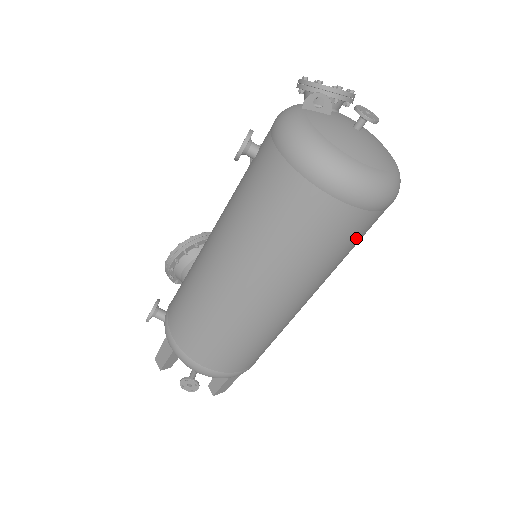
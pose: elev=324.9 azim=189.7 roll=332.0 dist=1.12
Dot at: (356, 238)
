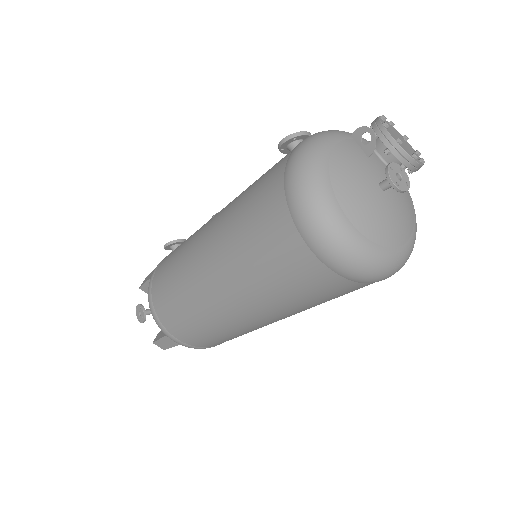
Dot at: (304, 284)
